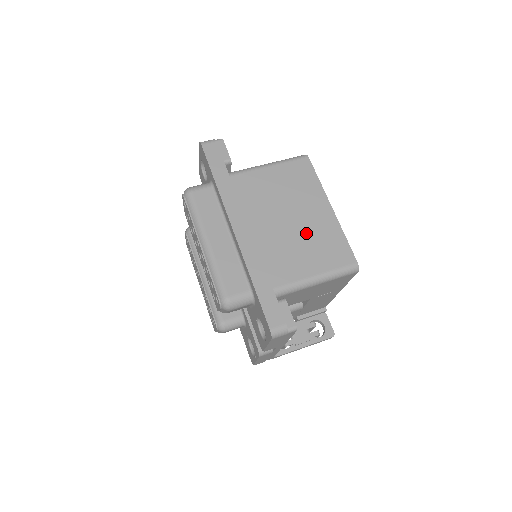
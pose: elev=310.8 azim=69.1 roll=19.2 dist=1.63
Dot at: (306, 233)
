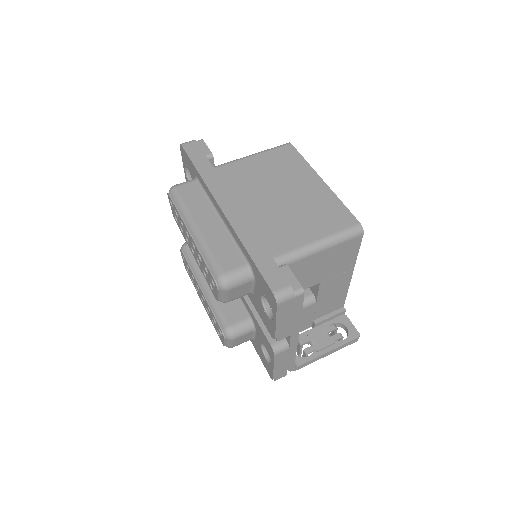
Dot at: (299, 205)
